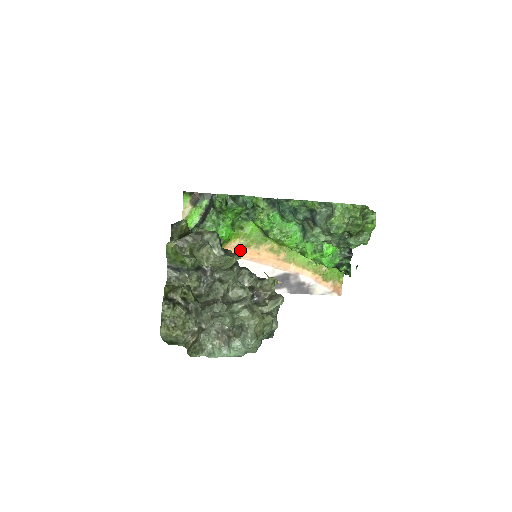
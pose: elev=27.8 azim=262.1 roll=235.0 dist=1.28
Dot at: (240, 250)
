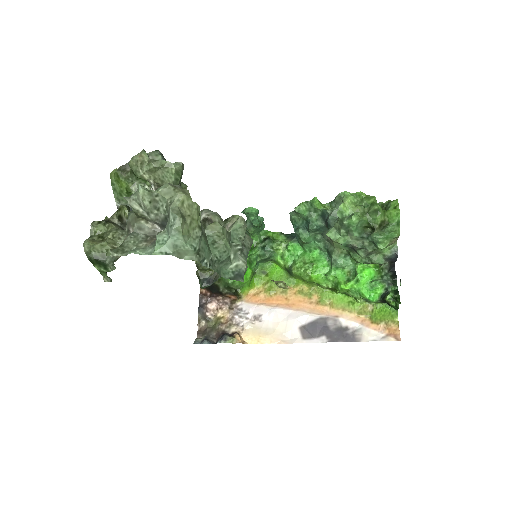
Dot at: (265, 297)
